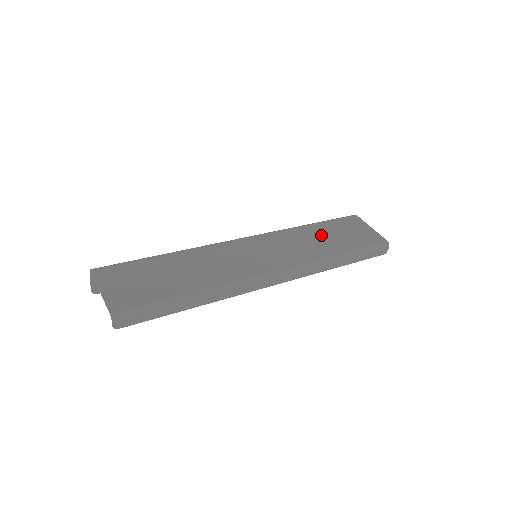
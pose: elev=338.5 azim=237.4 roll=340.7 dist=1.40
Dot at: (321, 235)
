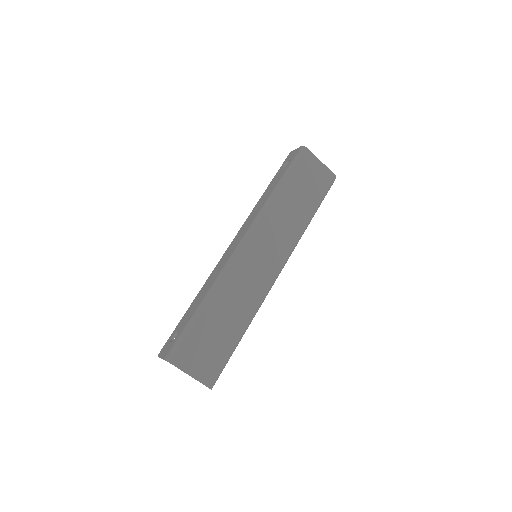
Dot at: (292, 201)
